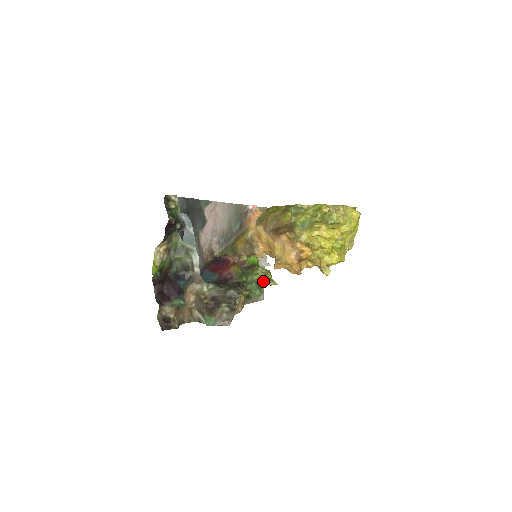
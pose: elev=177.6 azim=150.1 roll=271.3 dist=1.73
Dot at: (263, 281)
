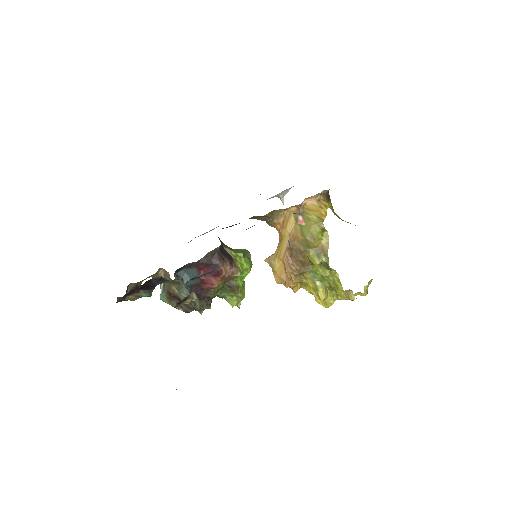
Dot at: (231, 302)
